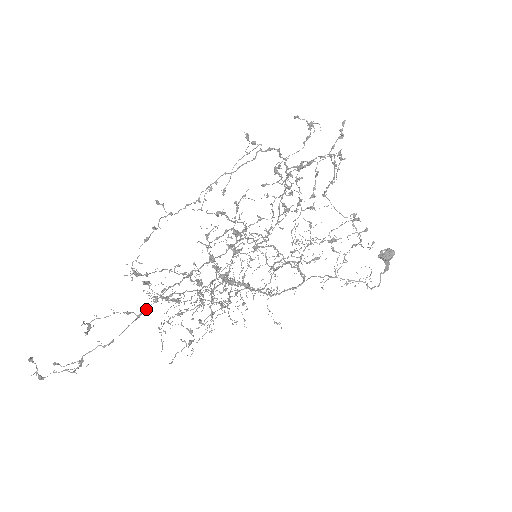
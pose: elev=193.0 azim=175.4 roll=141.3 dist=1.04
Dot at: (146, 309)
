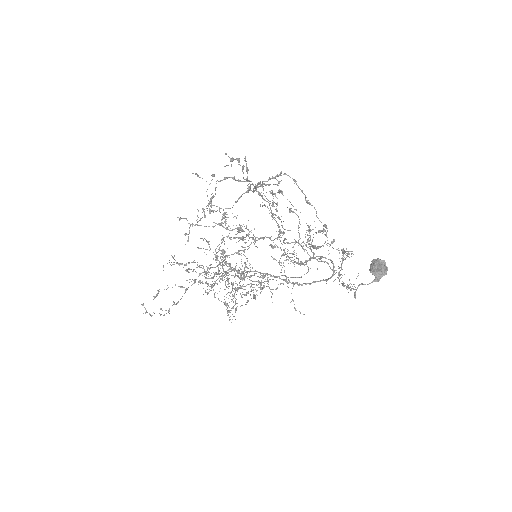
Dot at: occluded
